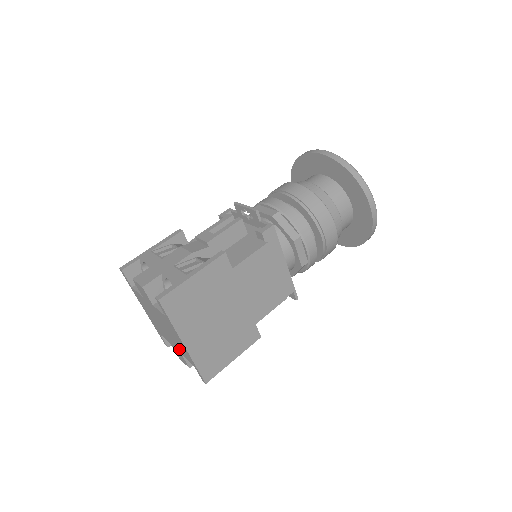
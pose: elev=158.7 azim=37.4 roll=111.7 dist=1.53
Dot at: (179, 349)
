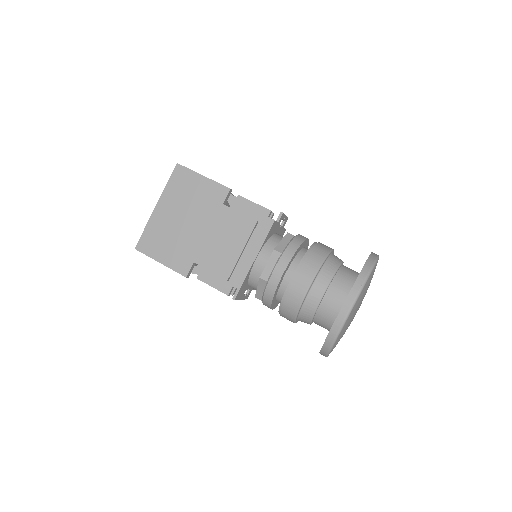
Dot at: occluded
